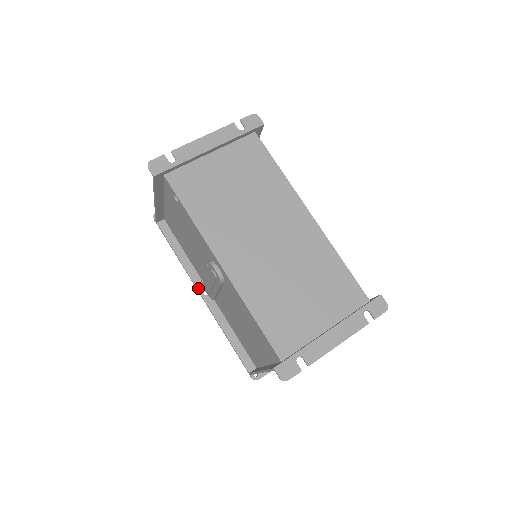
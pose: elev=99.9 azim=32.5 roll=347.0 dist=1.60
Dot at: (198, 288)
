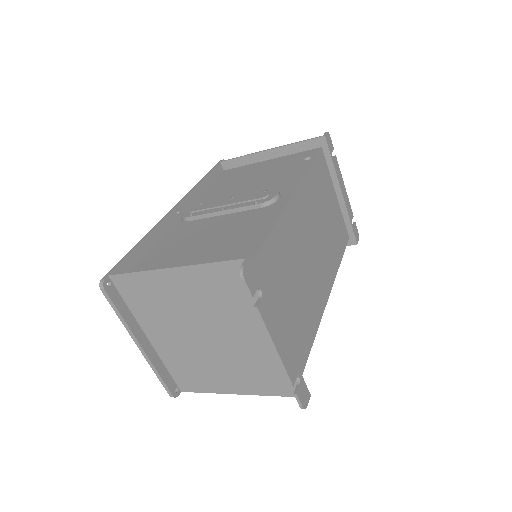
Dot at: (181, 203)
